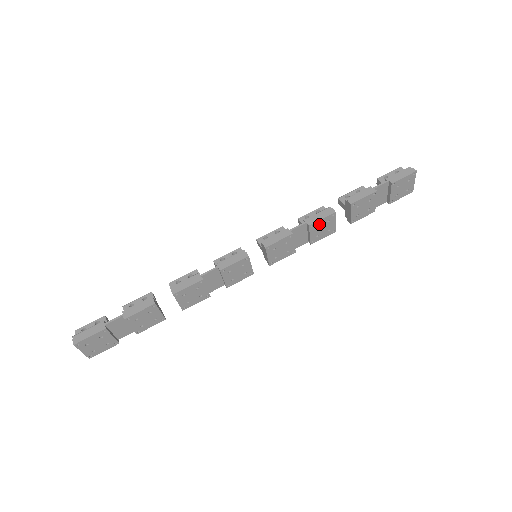
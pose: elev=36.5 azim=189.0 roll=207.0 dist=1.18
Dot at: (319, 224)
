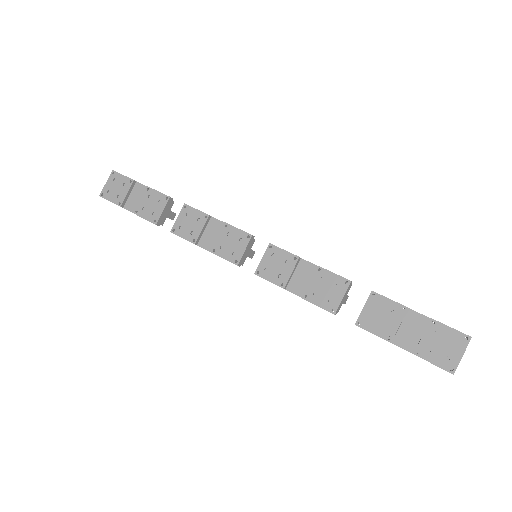
Dot at: (327, 278)
